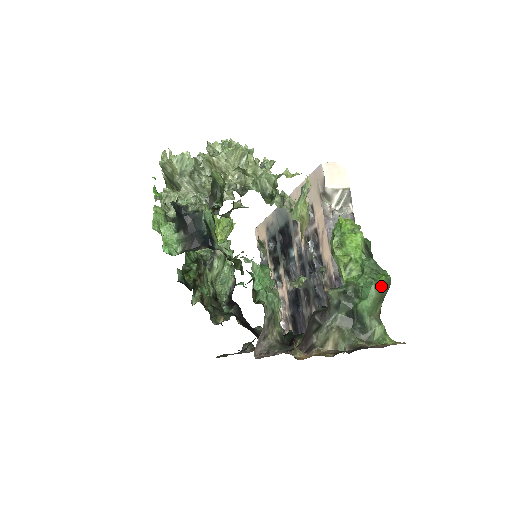
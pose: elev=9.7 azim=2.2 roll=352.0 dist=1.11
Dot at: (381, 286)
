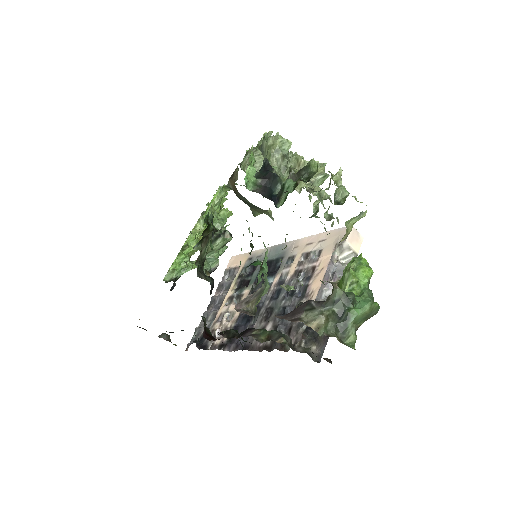
Dot at: (373, 308)
